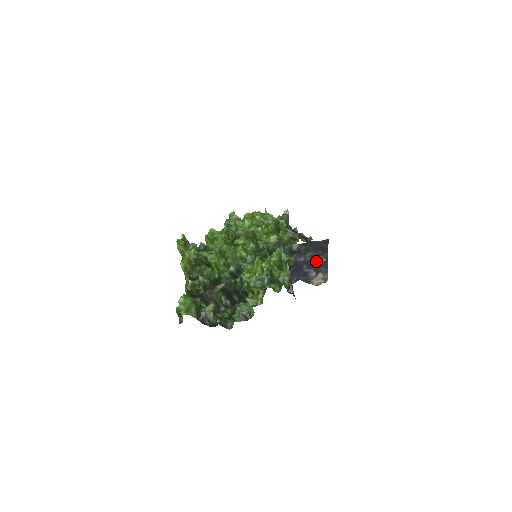
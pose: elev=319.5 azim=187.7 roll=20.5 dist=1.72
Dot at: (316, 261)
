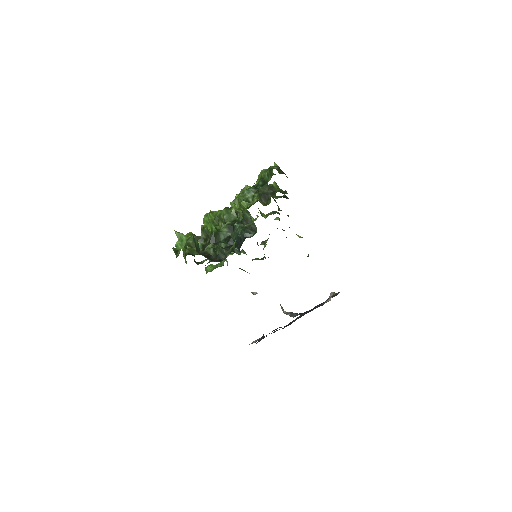
Dot at: occluded
